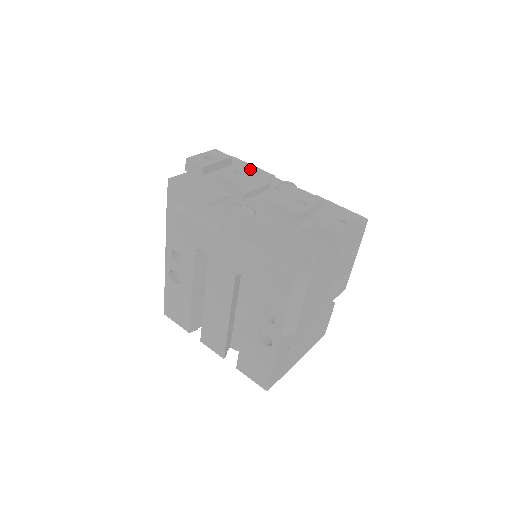
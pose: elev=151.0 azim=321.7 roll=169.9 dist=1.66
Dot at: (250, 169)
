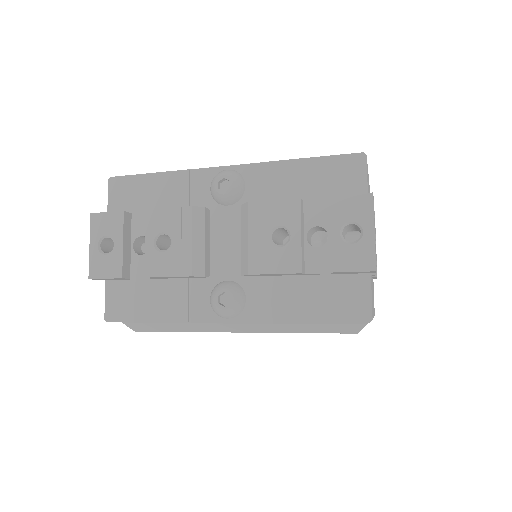
Dot at: (167, 220)
